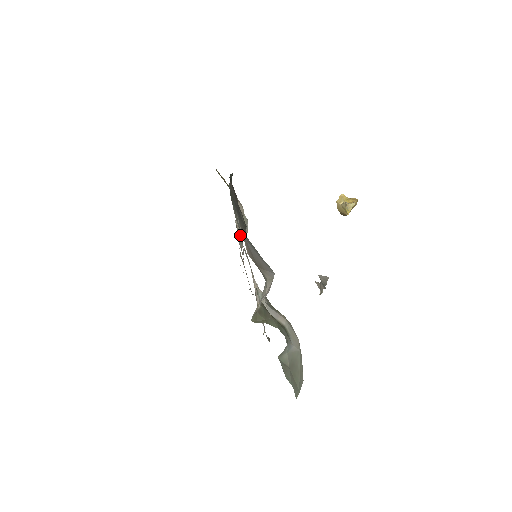
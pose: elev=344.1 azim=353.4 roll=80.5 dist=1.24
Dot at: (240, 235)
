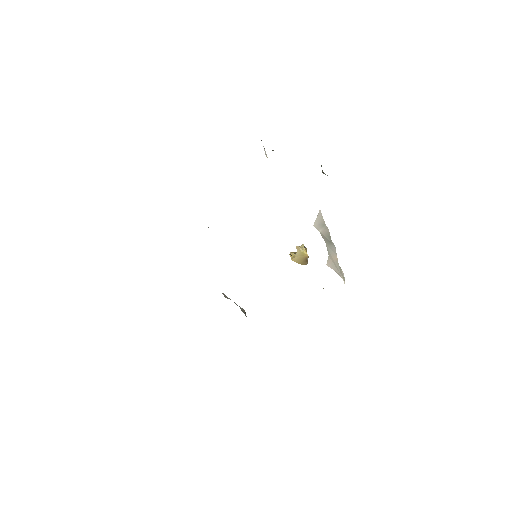
Dot at: occluded
